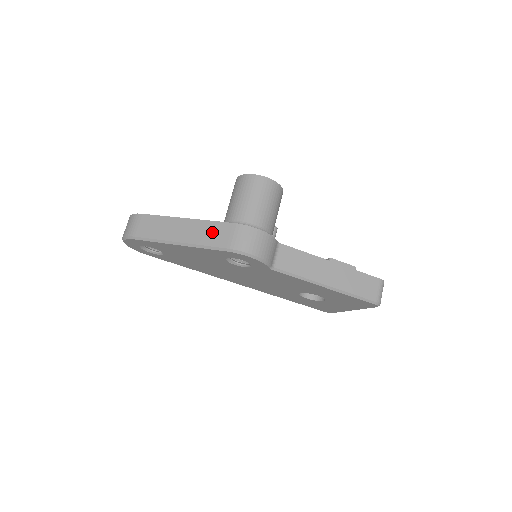
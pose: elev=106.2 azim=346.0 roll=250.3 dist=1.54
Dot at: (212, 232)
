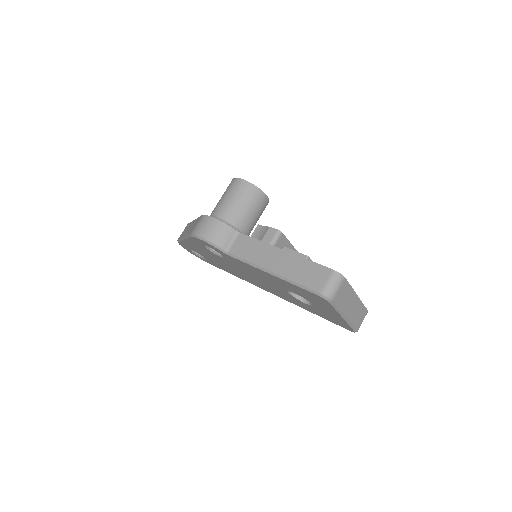
Dot at: occluded
